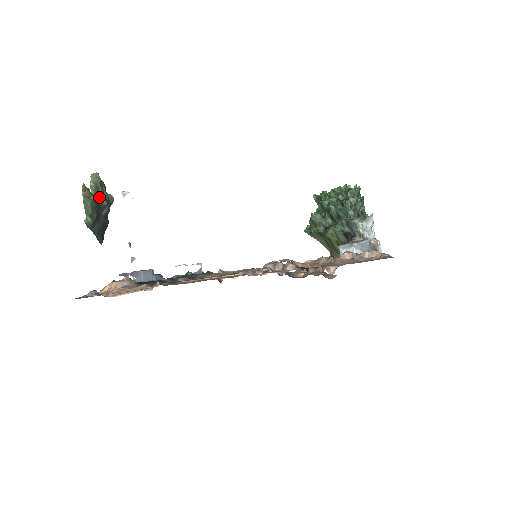
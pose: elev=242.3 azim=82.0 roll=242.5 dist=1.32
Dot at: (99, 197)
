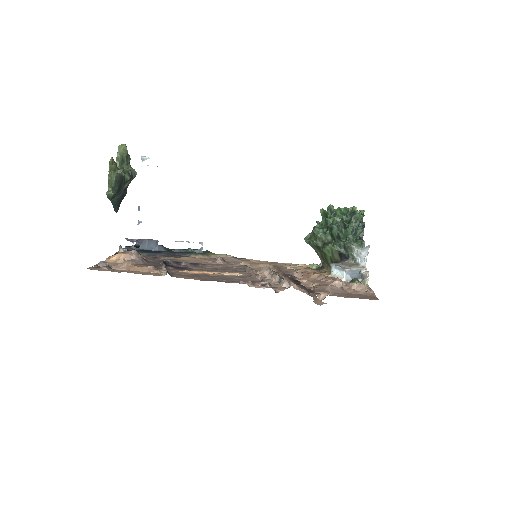
Dot at: (123, 170)
